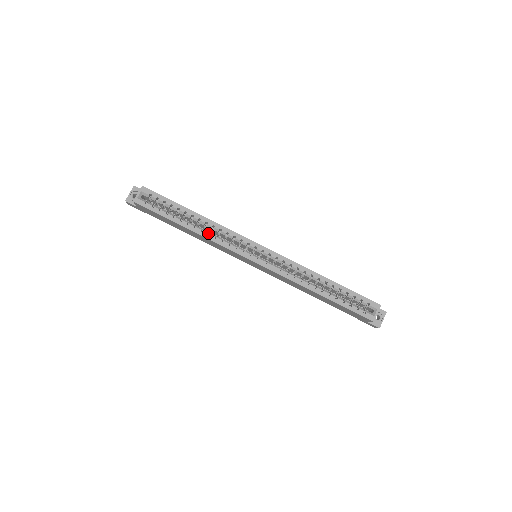
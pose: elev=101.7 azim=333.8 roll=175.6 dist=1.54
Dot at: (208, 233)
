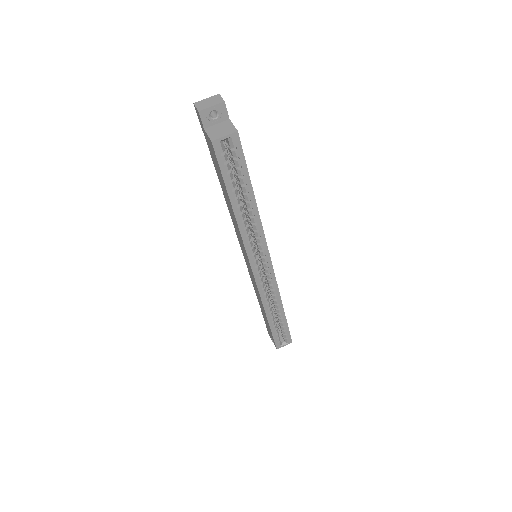
Dot at: (245, 226)
